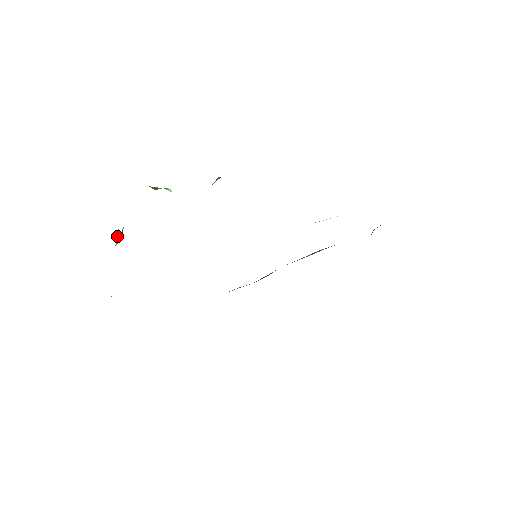
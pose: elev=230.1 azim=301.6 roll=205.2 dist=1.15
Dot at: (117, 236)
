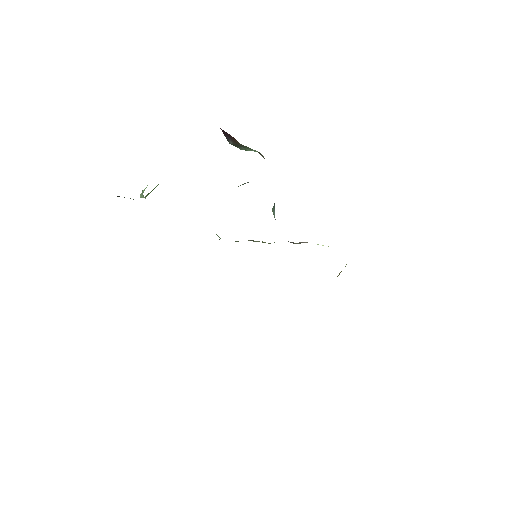
Dot at: occluded
